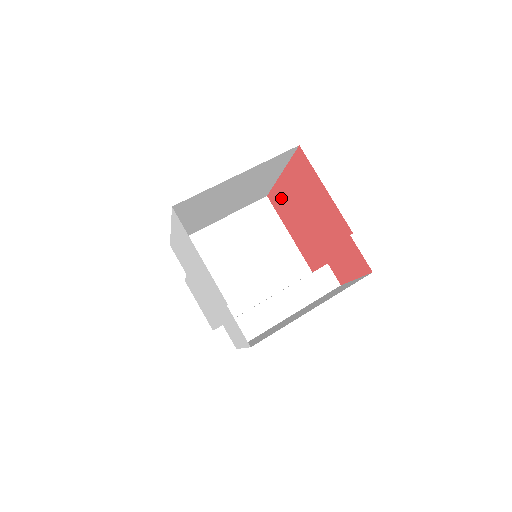
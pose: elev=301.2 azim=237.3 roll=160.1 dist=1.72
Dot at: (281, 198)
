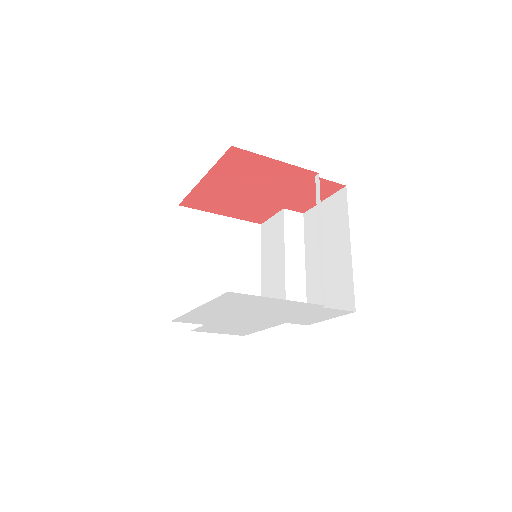
Dot at: (204, 197)
